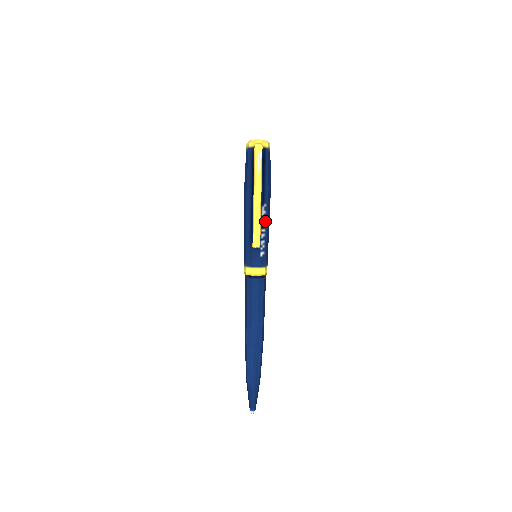
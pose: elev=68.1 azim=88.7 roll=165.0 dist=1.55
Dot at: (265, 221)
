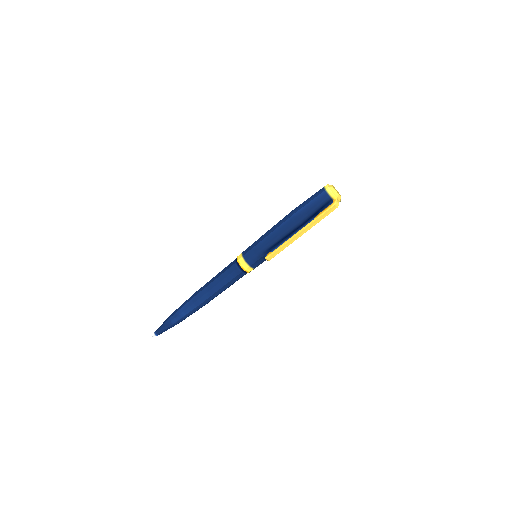
Dot at: occluded
